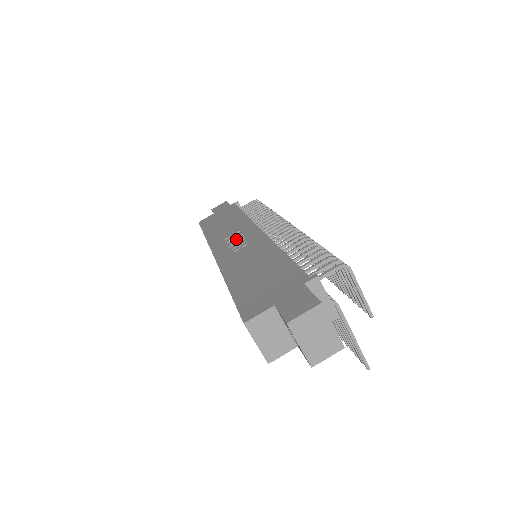
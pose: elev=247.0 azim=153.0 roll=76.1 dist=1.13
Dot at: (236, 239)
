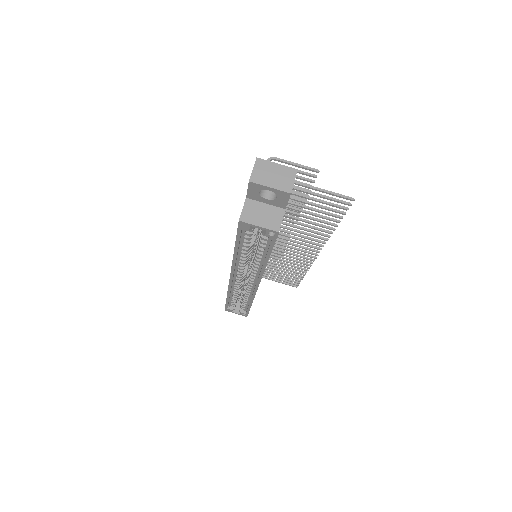
Dot at: occluded
